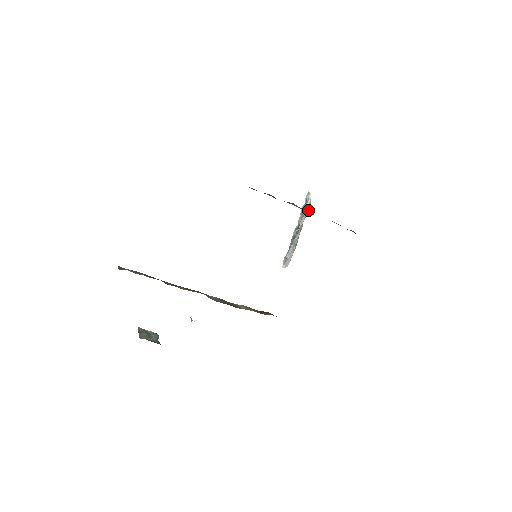
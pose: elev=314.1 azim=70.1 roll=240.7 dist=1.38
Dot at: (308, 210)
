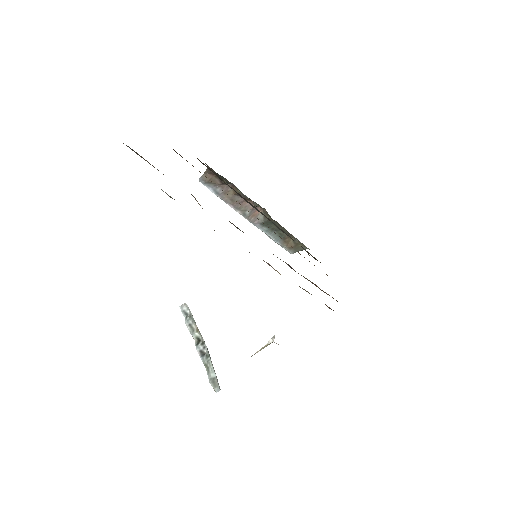
Dot at: (254, 217)
